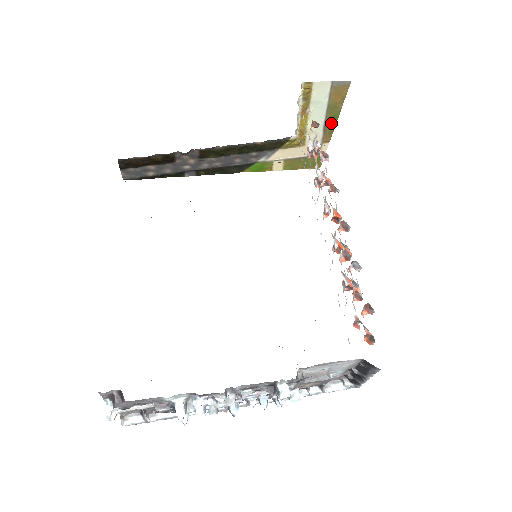
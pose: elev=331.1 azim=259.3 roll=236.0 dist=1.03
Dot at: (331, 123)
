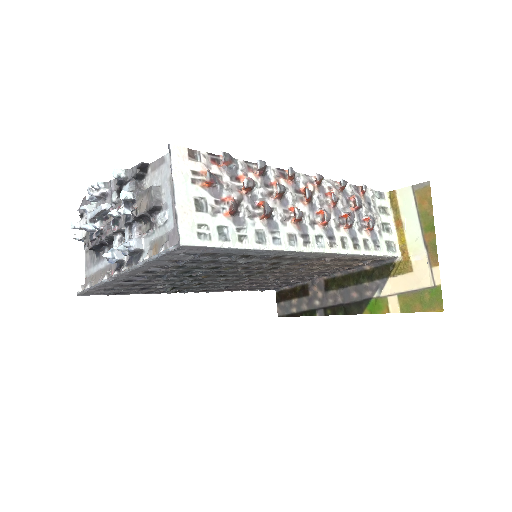
Dot at: (430, 236)
